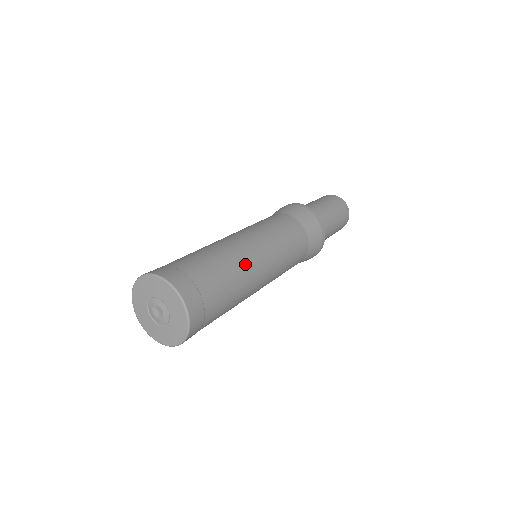
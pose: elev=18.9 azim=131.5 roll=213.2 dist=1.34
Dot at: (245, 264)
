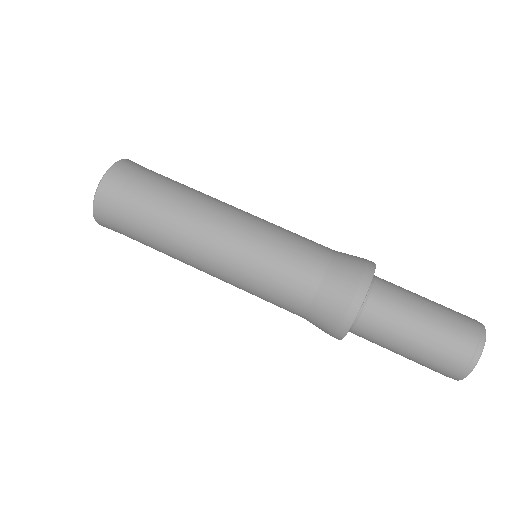
Dot at: (202, 203)
